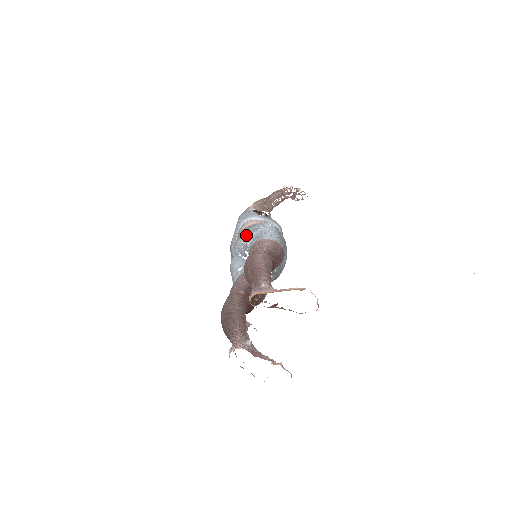
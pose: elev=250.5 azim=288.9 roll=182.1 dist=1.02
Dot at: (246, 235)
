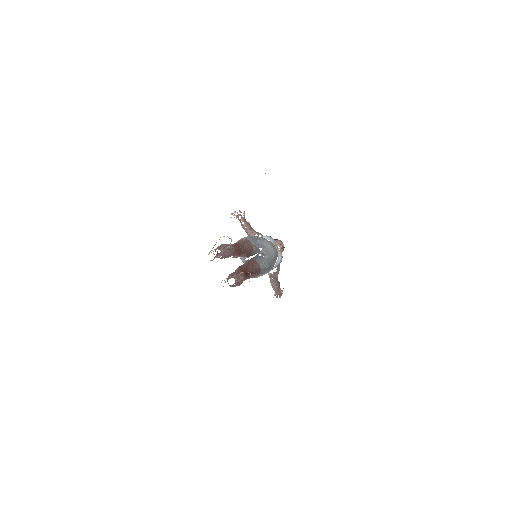
Dot at: occluded
